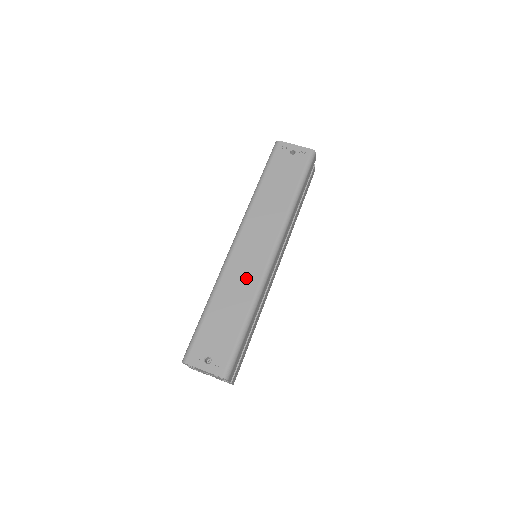
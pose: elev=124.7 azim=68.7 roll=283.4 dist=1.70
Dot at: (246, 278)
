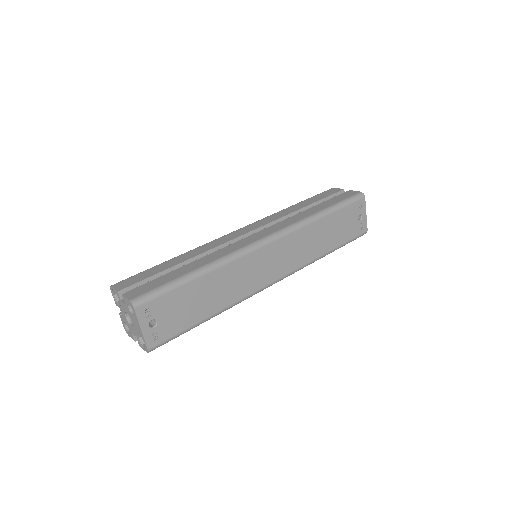
Dot at: (244, 282)
